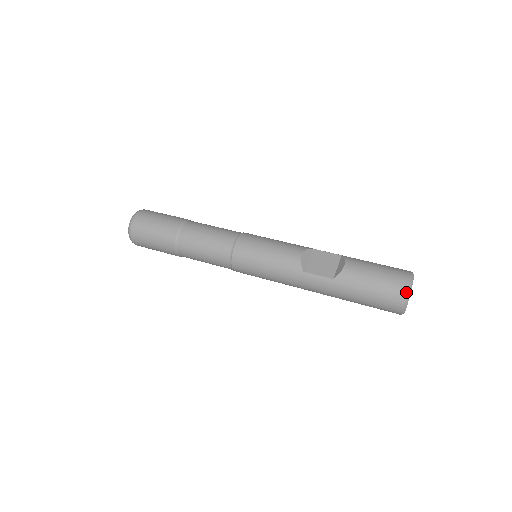
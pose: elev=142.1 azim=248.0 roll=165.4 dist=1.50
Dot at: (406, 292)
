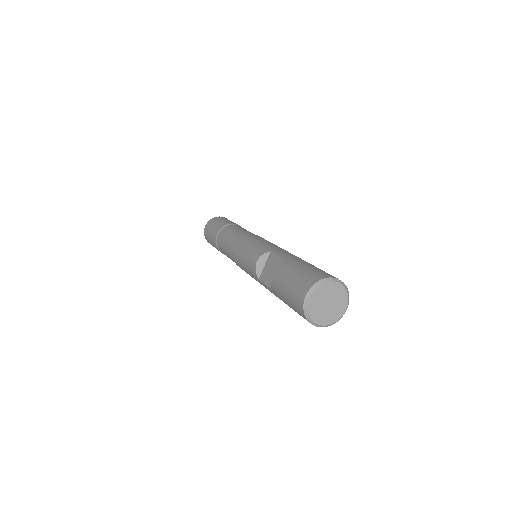
Dot at: (302, 309)
